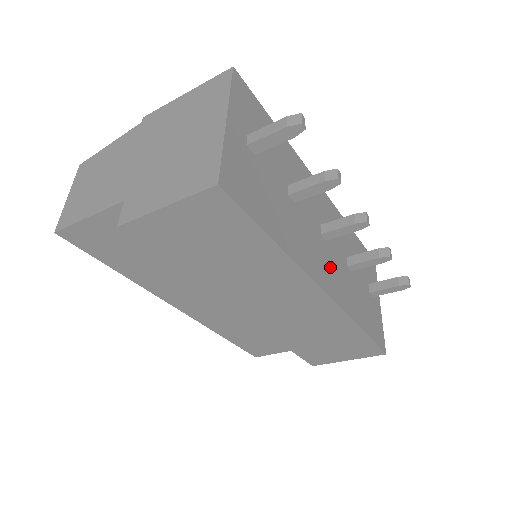
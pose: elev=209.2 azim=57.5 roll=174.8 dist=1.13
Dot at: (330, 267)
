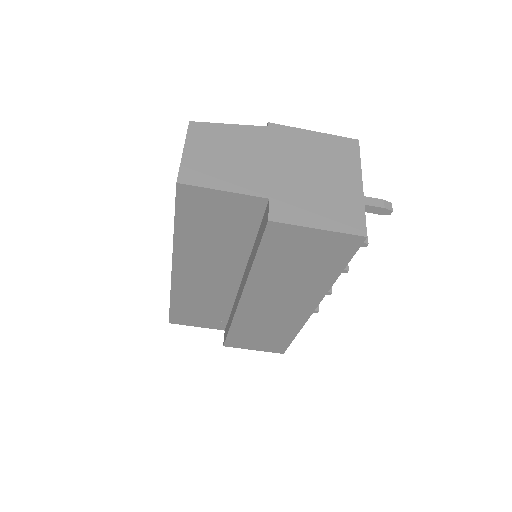
Dot at: occluded
